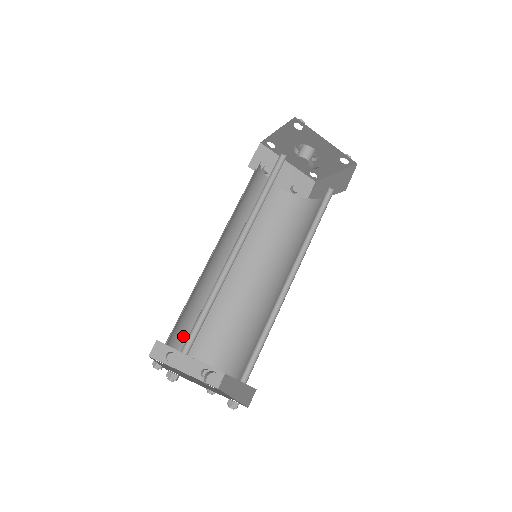
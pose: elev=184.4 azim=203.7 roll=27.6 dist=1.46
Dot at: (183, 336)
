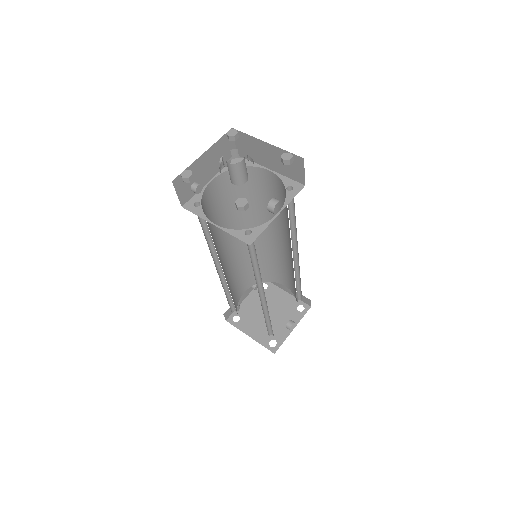
Dot at: (235, 300)
